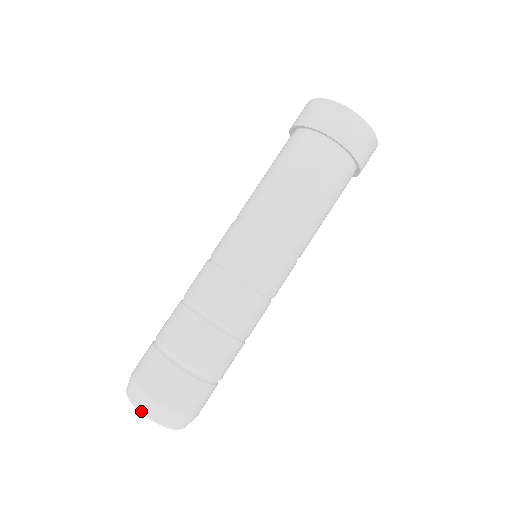
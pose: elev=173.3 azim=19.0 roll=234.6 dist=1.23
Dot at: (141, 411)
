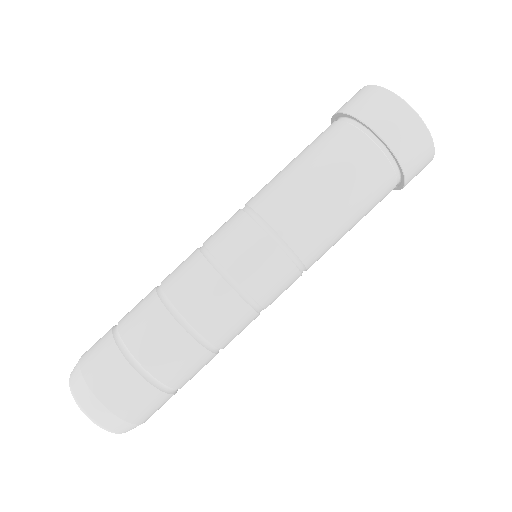
Dot at: (95, 422)
